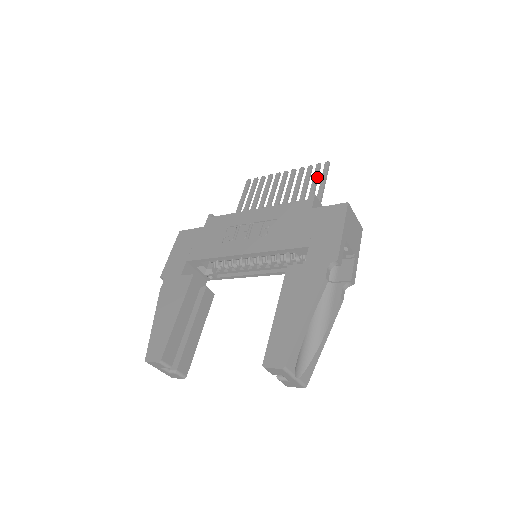
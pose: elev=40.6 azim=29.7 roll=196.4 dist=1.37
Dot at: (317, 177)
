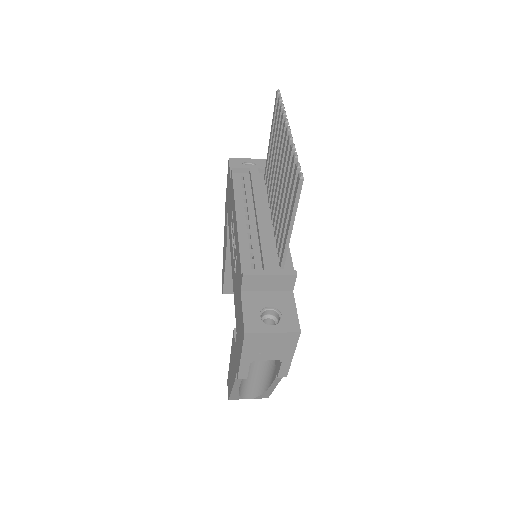
Dot at: (291, 195)
